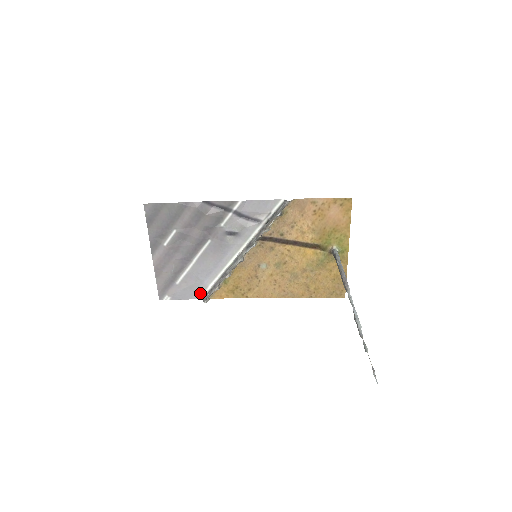
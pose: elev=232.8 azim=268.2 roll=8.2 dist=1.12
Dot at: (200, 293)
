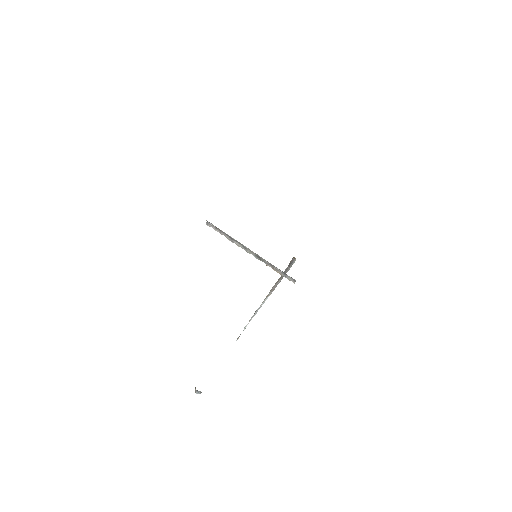
Dot at: occluded
